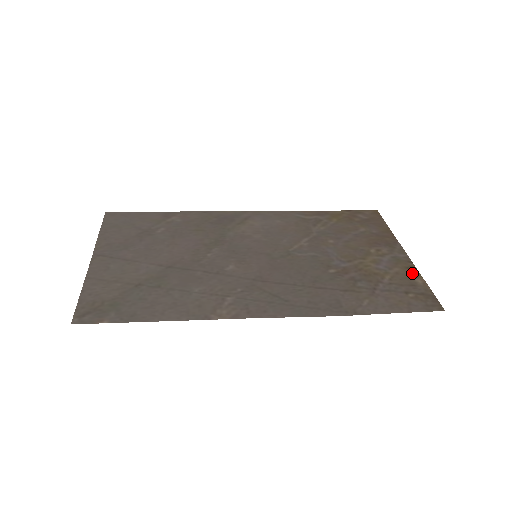
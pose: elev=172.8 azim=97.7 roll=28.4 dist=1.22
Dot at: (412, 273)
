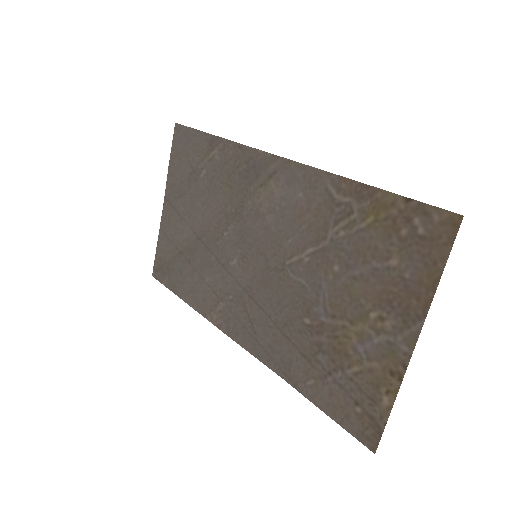
Dot at: (388, 384)
